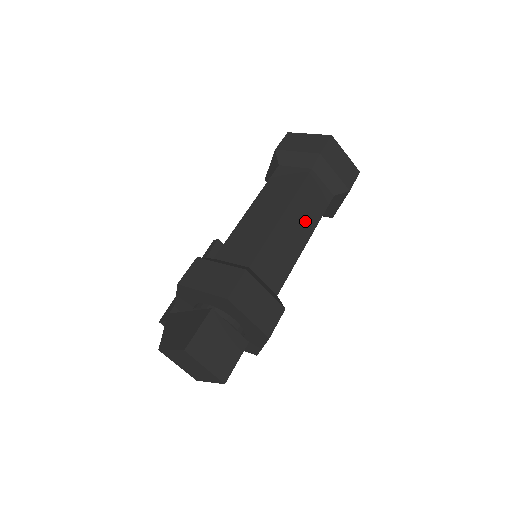
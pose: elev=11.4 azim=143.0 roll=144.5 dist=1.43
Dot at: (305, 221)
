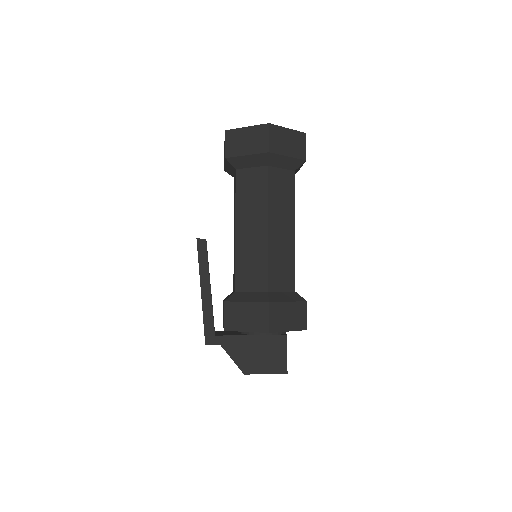
Dot at: occluded
